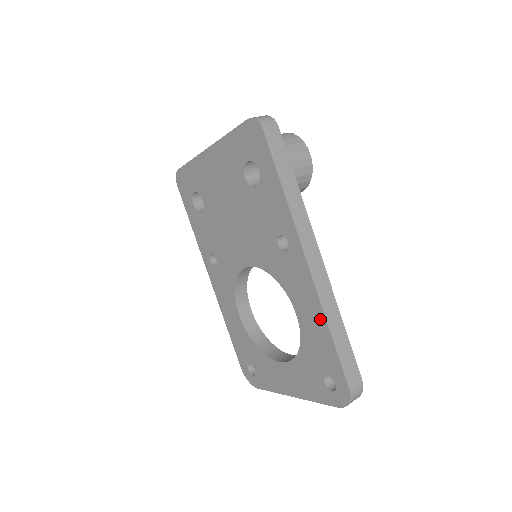
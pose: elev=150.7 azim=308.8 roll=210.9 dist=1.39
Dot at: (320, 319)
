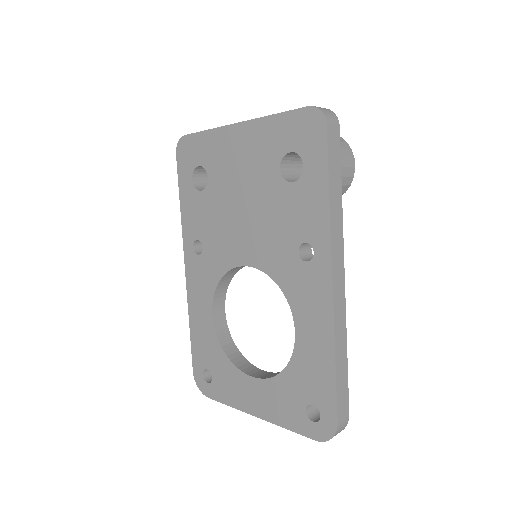
Dot at: (327, 344)
